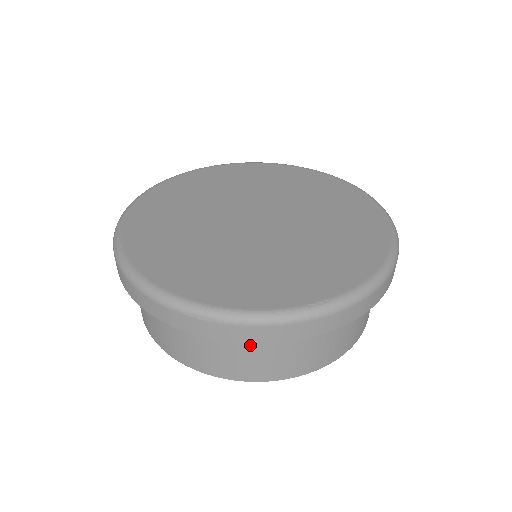
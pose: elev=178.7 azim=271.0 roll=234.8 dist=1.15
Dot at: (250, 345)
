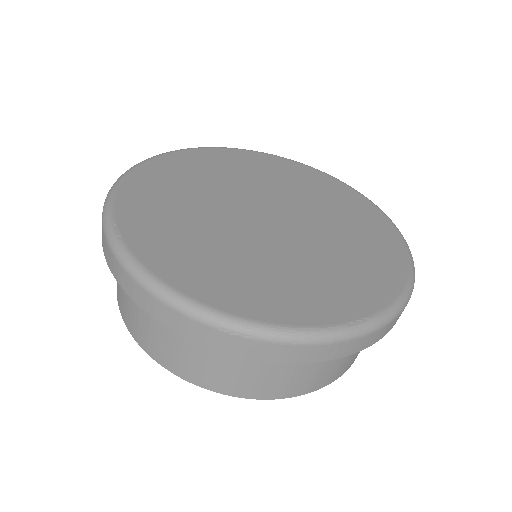
Dot at: (272, 362)
